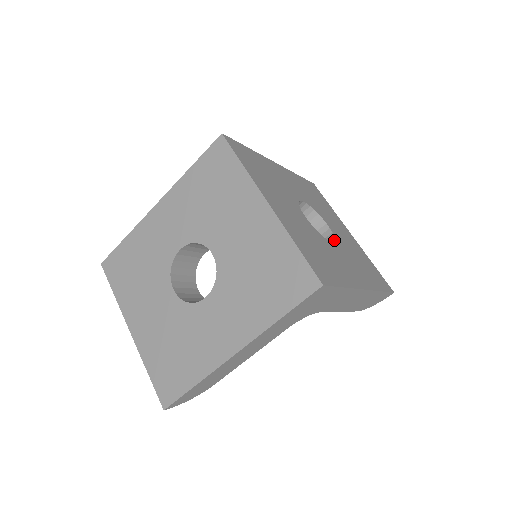
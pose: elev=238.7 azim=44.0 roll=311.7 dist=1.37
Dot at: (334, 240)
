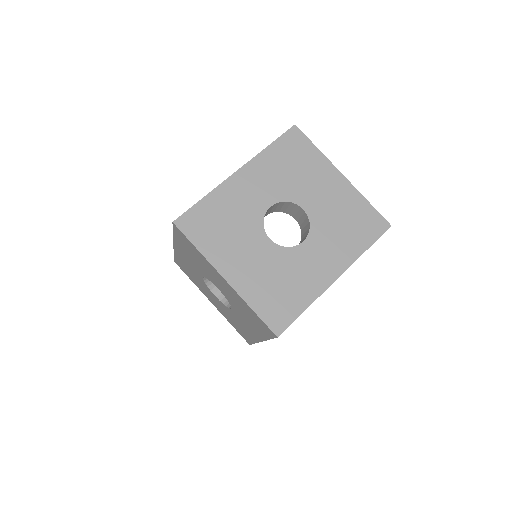
Dot at: (309, 229)
